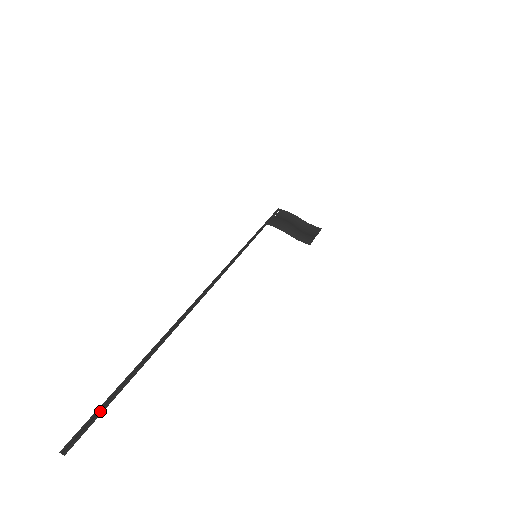
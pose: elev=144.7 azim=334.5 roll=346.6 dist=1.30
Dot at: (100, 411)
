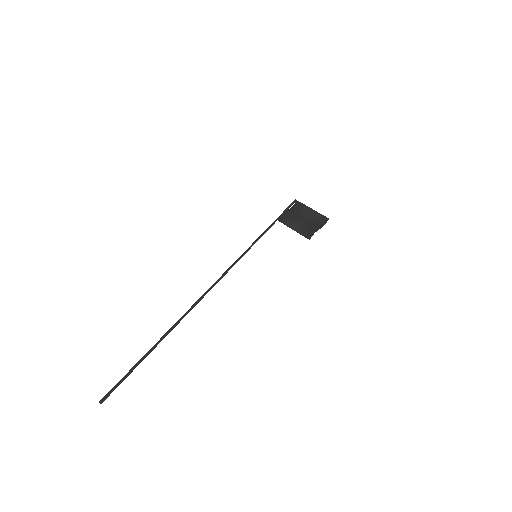
Dot at: (122, 380)
